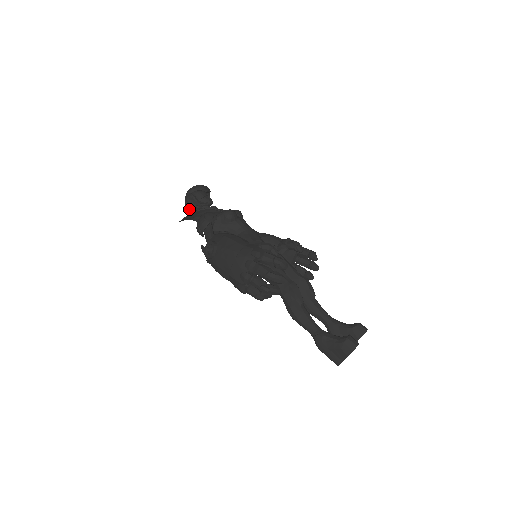
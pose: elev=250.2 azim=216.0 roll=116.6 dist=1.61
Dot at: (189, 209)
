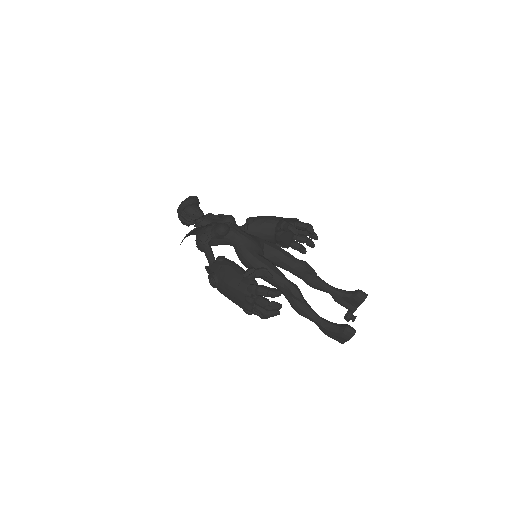
Dot at: occluded
